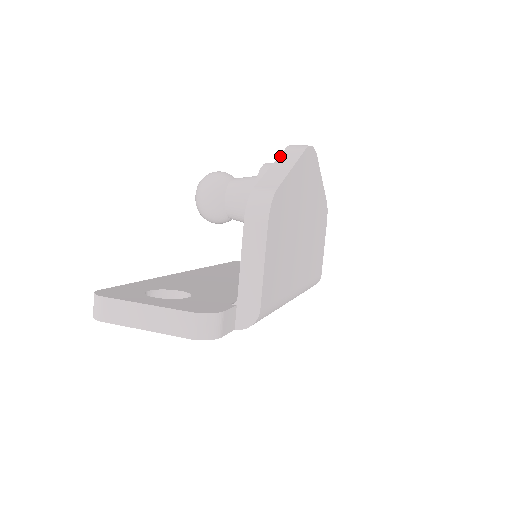
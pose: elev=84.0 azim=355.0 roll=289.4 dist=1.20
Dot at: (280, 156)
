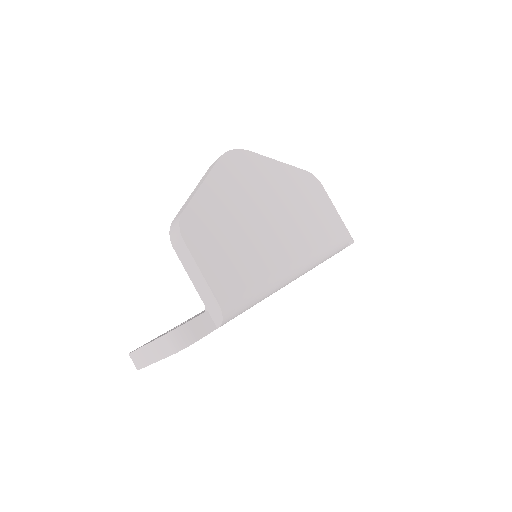
Dot at: (201, 179)
